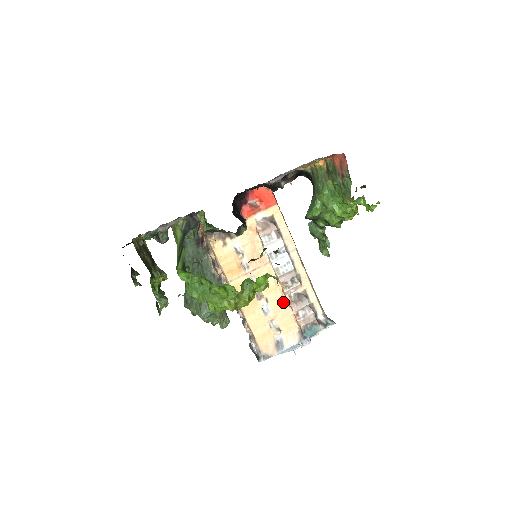
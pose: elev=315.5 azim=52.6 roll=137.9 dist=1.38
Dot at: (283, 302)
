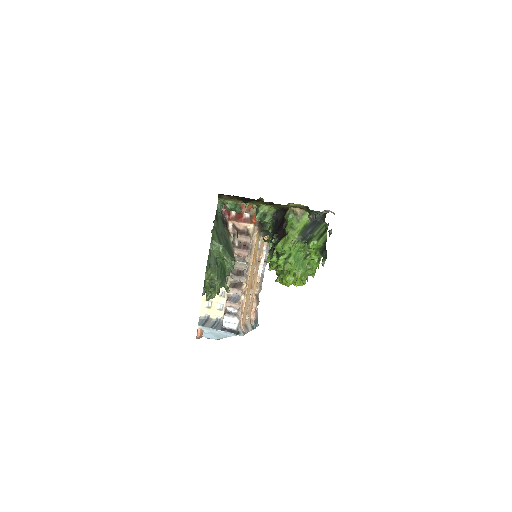
Dot at: (254, 297)
